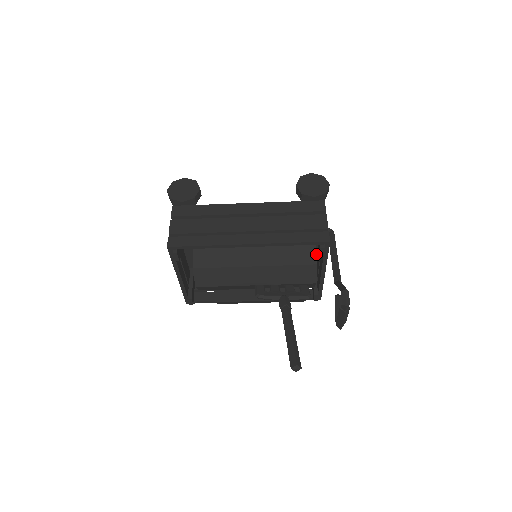
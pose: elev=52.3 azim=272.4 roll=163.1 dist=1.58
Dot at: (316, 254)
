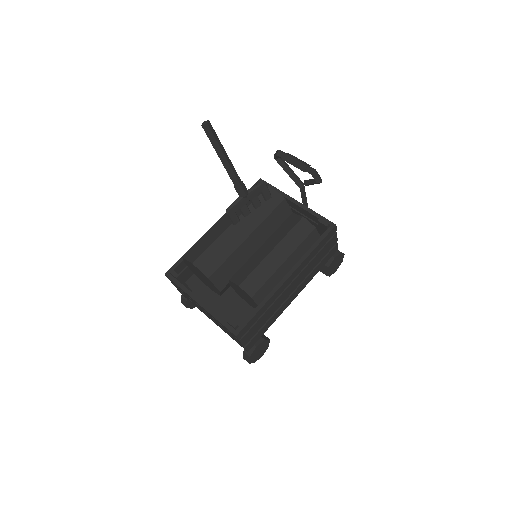
Dot at: occluded
